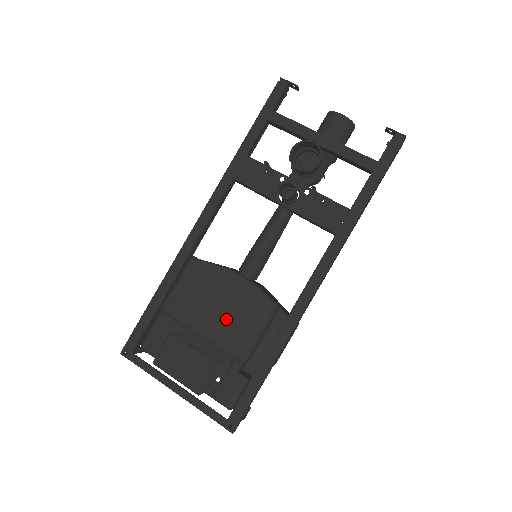
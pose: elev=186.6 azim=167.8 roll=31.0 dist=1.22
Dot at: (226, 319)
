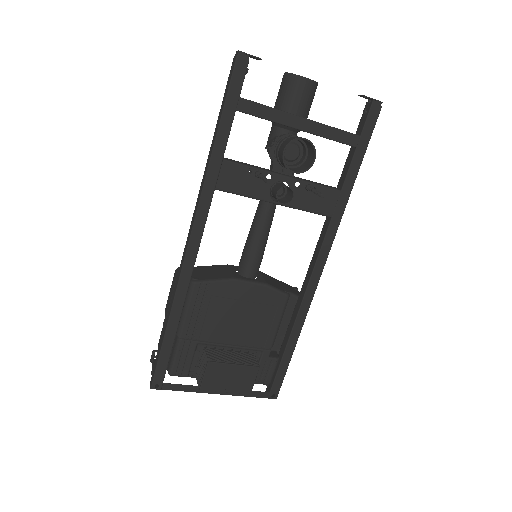
Dot at: (247, 322)
